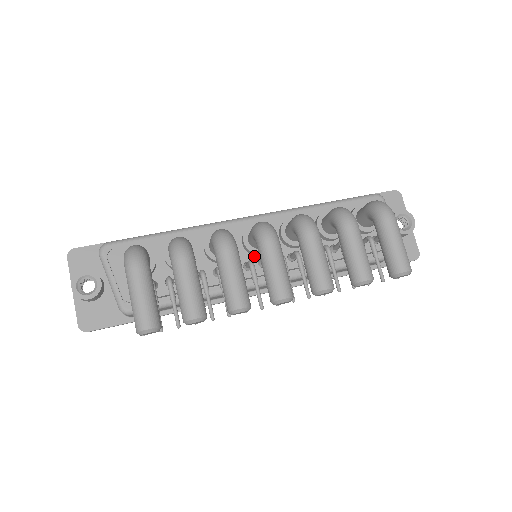
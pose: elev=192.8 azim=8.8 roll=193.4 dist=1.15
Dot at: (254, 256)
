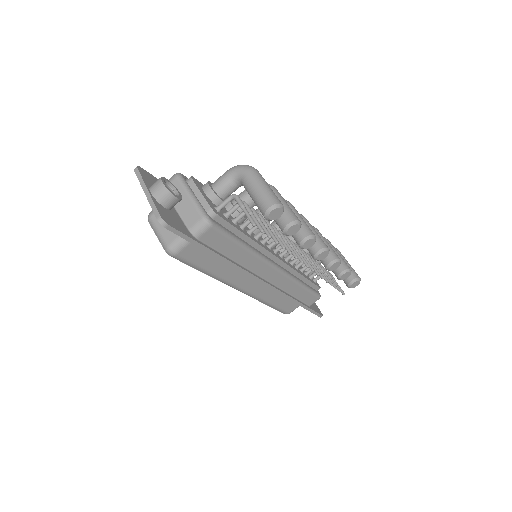
Dot at: occluded
